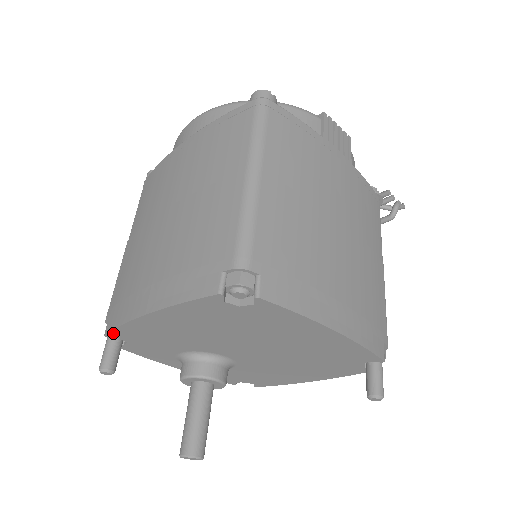
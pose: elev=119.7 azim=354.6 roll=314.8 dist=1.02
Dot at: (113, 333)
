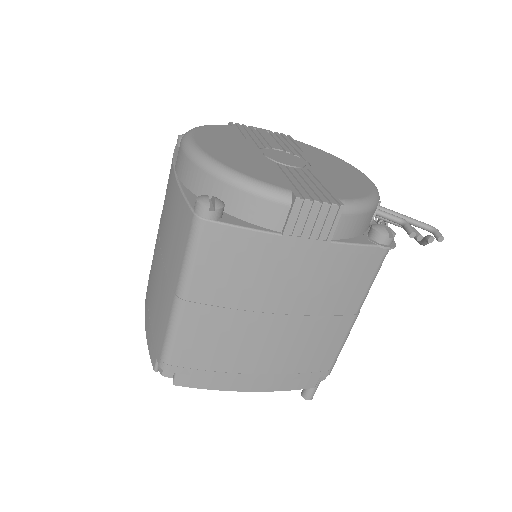
Dot at: occluded
